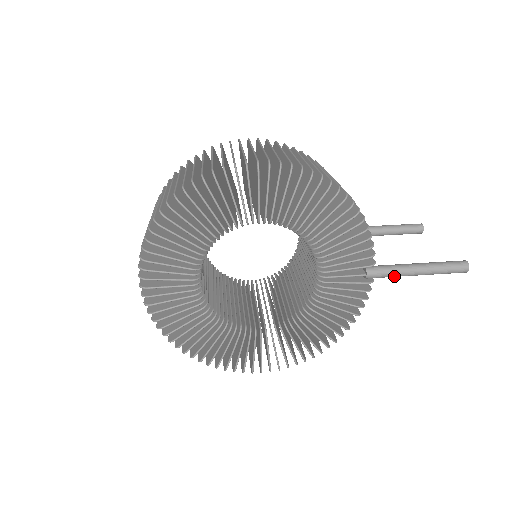
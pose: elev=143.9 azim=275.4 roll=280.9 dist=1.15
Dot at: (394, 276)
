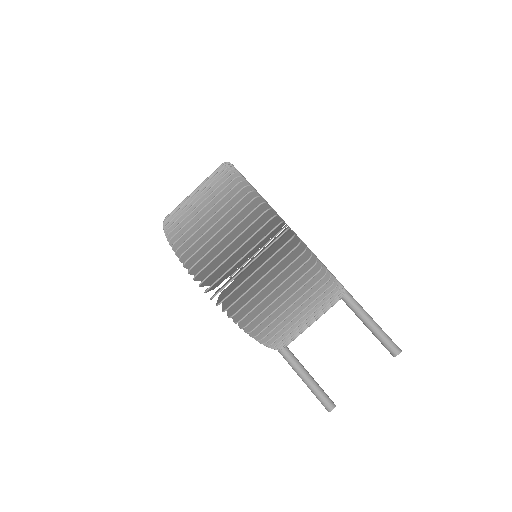
Dot at: occluded
